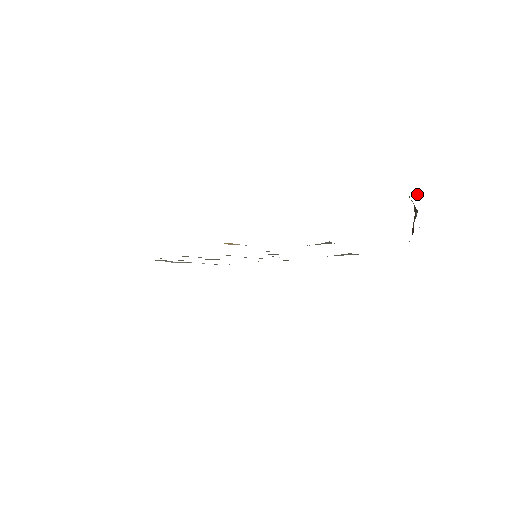
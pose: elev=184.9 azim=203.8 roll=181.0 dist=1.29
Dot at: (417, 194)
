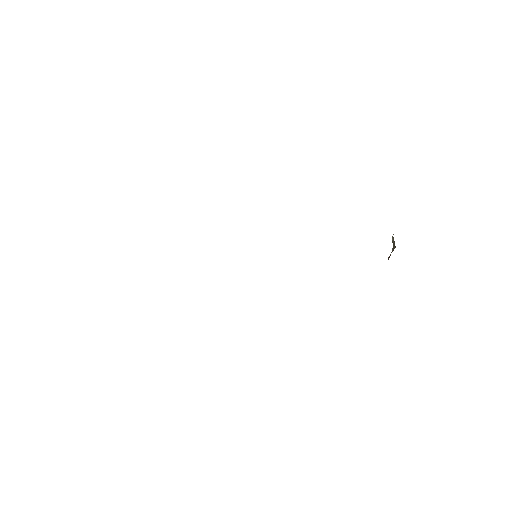
Dot at: occluded
